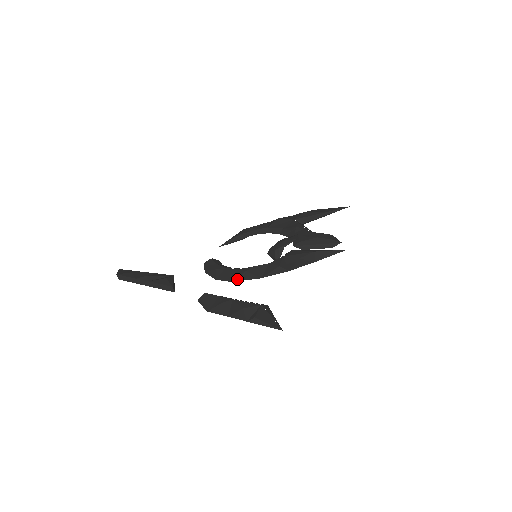
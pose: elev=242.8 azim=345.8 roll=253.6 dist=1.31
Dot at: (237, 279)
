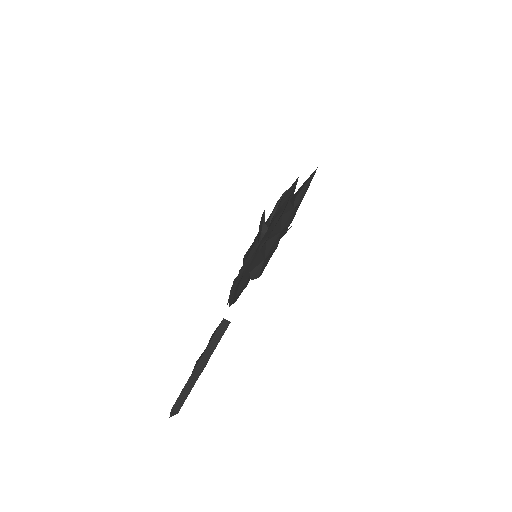
Dot at: occluded
